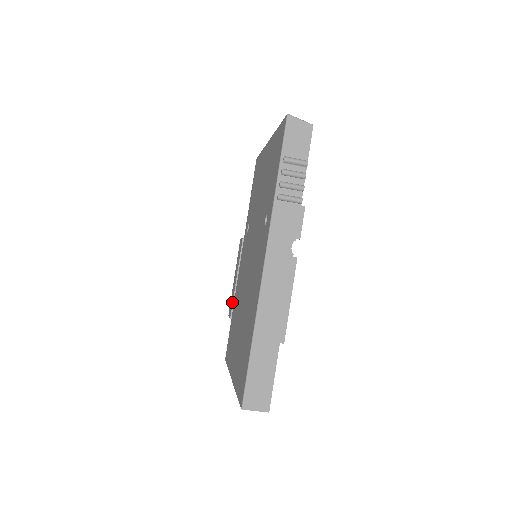
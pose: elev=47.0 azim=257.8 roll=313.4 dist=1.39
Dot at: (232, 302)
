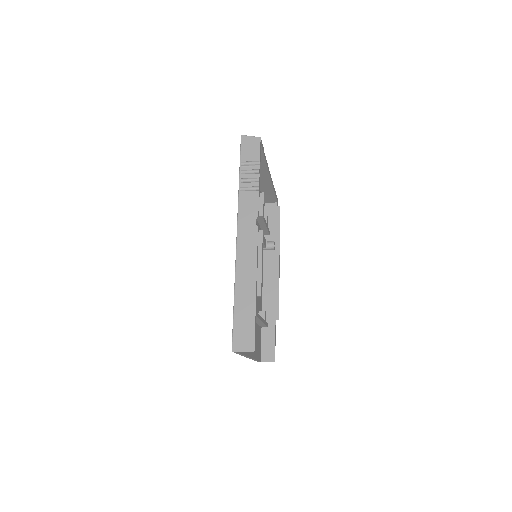
Dot at: occluded
